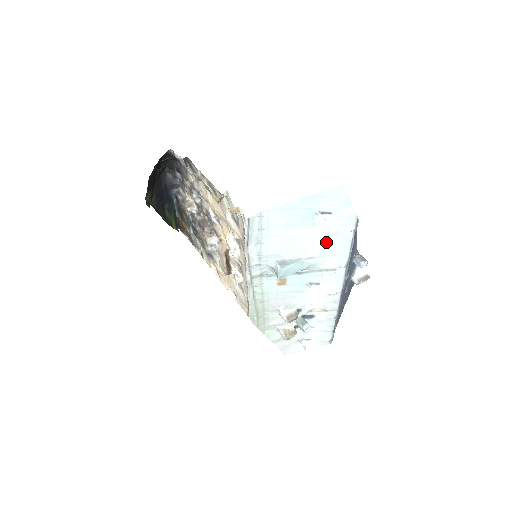
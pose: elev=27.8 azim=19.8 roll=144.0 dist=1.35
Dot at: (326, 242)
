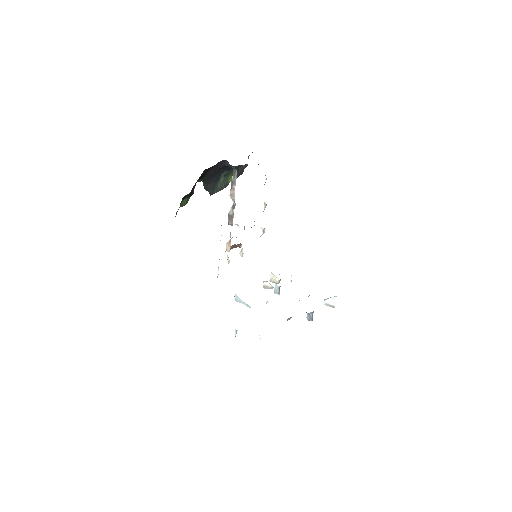
Dot at: occluded
